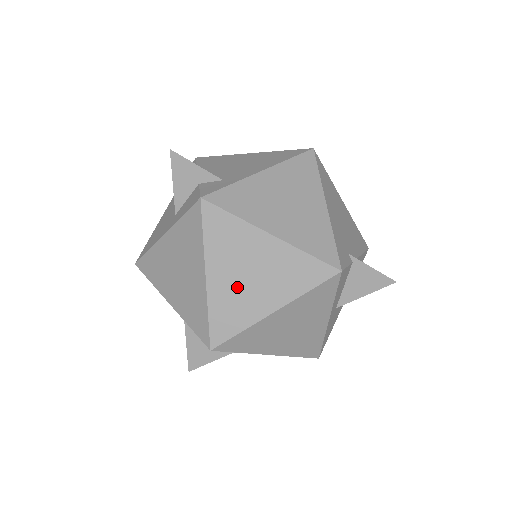
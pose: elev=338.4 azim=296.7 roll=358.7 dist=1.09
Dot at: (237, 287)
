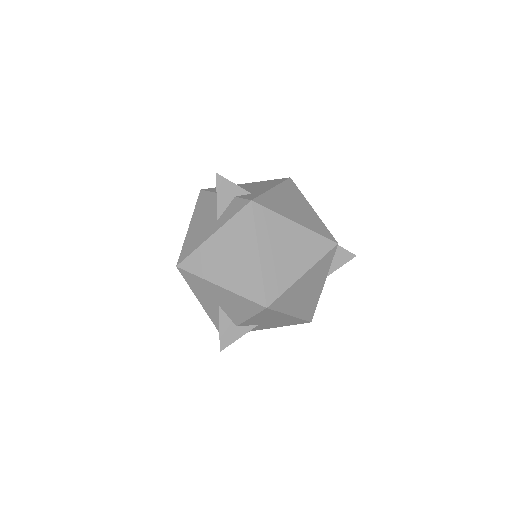
Dot at: (280, 260)
